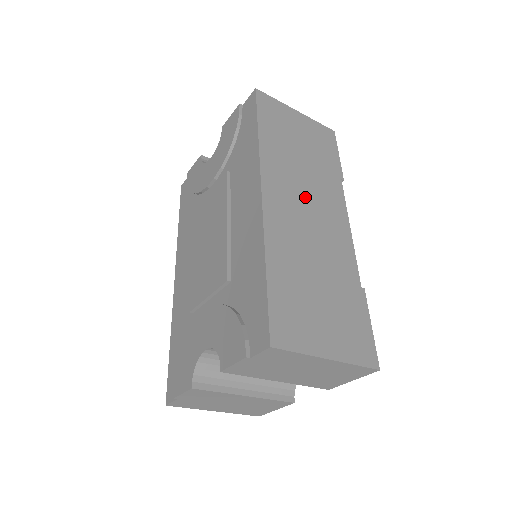
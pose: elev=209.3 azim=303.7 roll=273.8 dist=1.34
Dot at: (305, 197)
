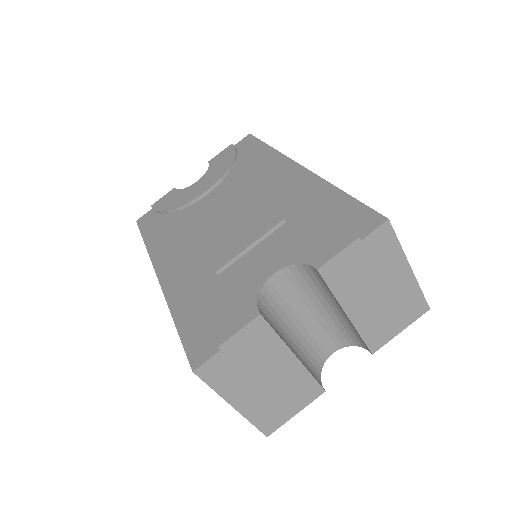
Dot at: occluded
